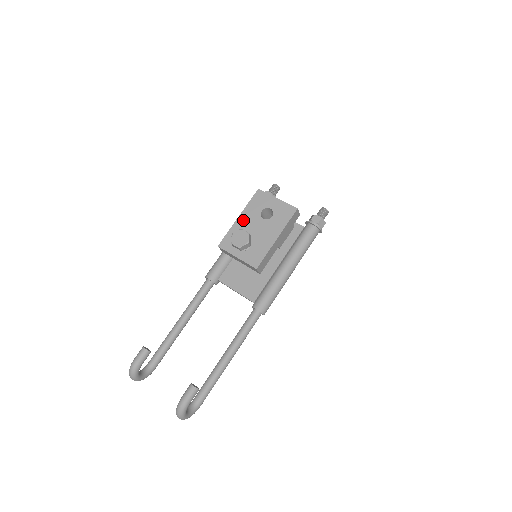
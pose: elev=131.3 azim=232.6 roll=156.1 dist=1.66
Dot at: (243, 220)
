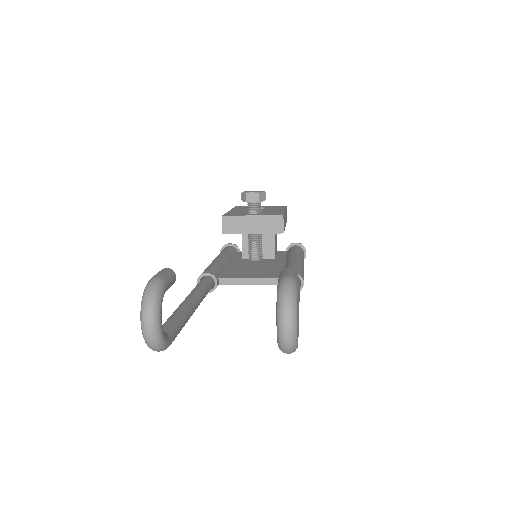
Dot at: (237, 210)
